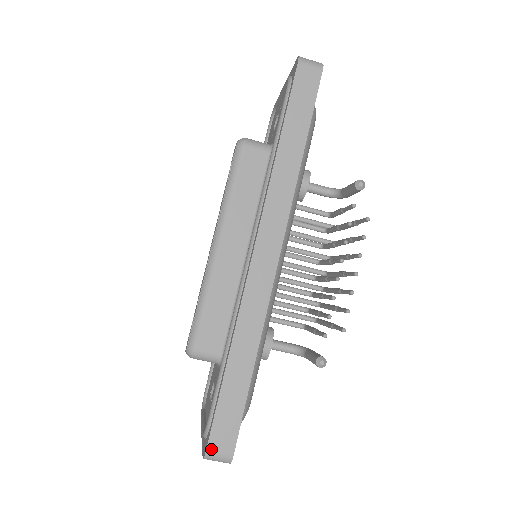
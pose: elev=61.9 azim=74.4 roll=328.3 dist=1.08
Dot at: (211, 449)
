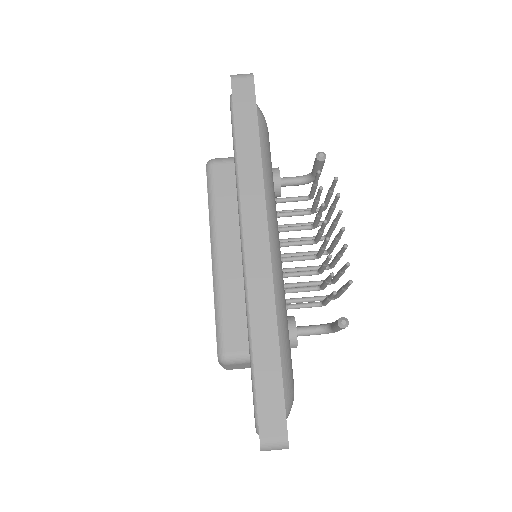
Dot at: (264, 437)
